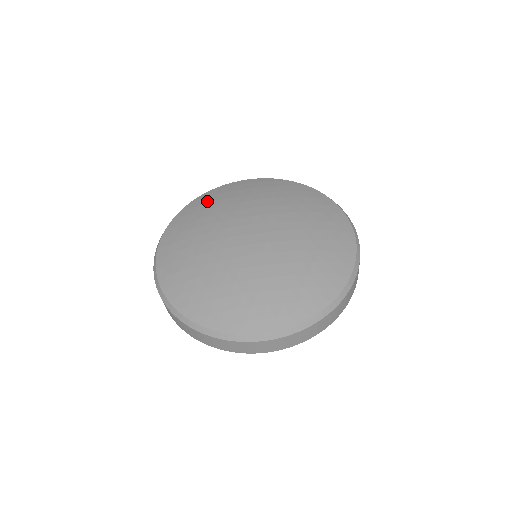
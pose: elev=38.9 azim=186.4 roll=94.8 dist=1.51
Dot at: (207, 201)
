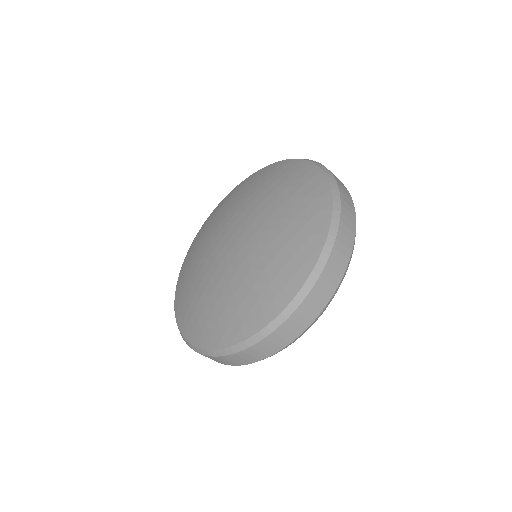
Dot at: (189, 255)
